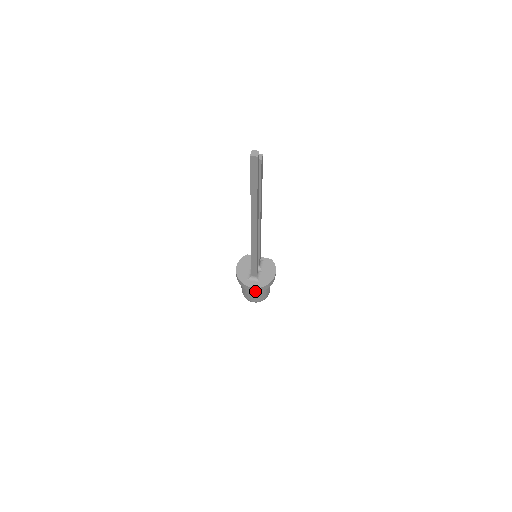
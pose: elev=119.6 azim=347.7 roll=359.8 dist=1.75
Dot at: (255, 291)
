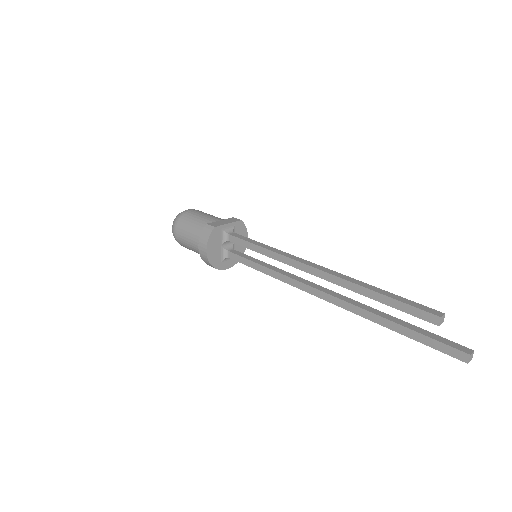
Dot at: occluded
